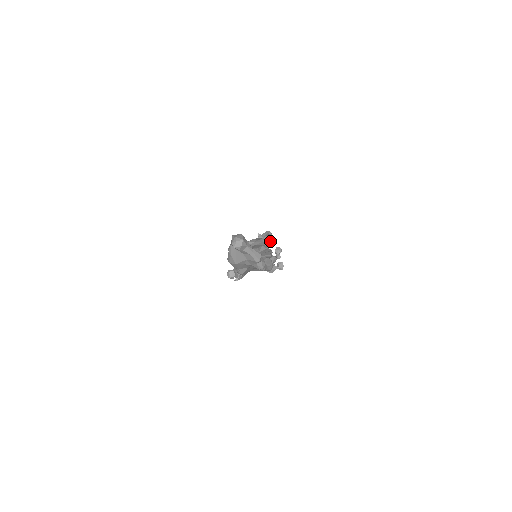
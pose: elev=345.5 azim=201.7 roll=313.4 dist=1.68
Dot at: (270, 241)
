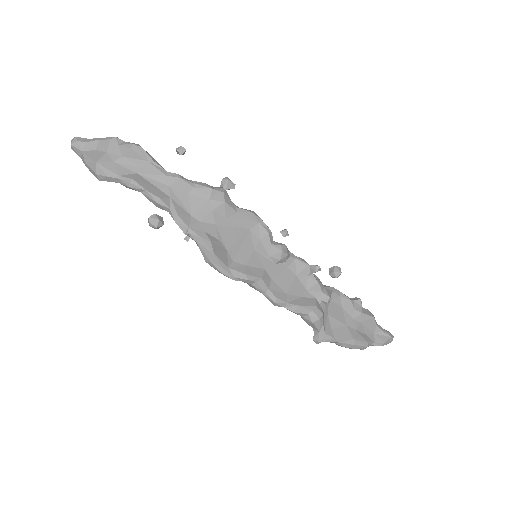
Dot at: (340, 296)
